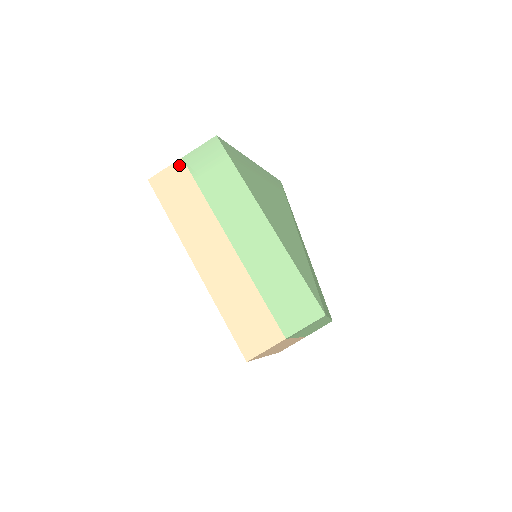
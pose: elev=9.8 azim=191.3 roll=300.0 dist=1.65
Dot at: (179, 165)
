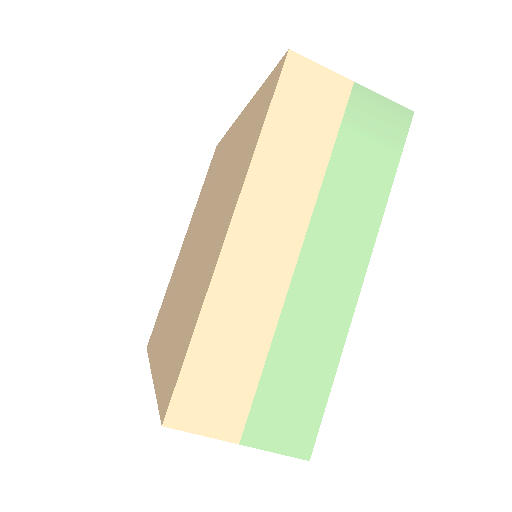
Dot at: (342, 85)
